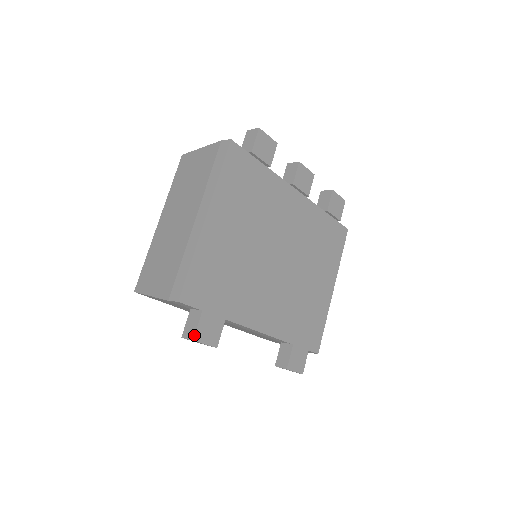
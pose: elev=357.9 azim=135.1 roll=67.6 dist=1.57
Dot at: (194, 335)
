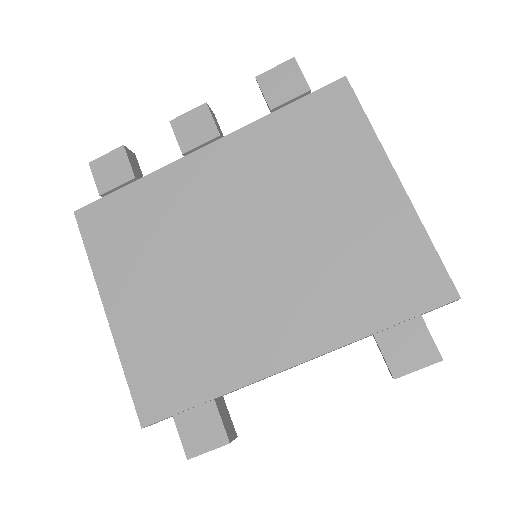
Dot at: occluded
